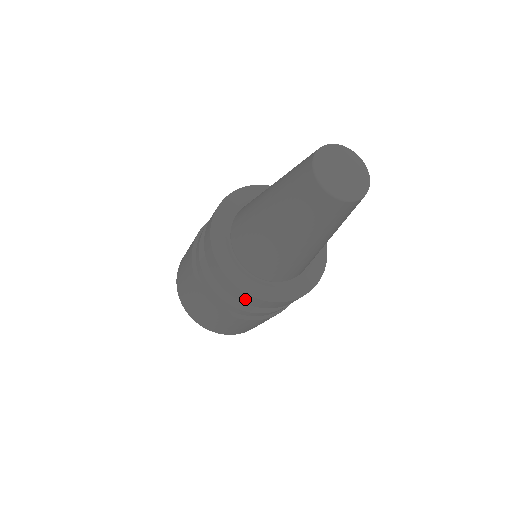
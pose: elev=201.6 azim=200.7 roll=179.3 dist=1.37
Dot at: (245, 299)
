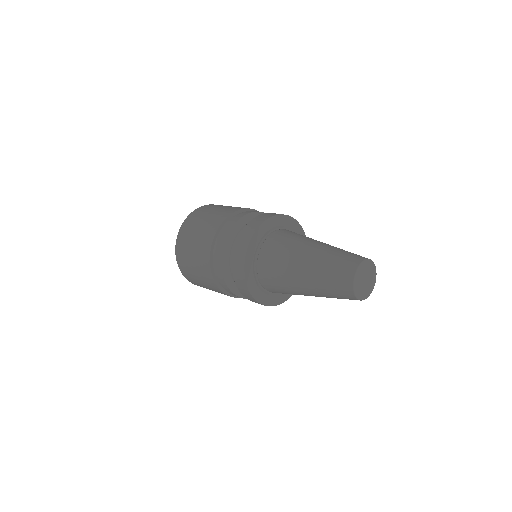
Dot at: occluded
